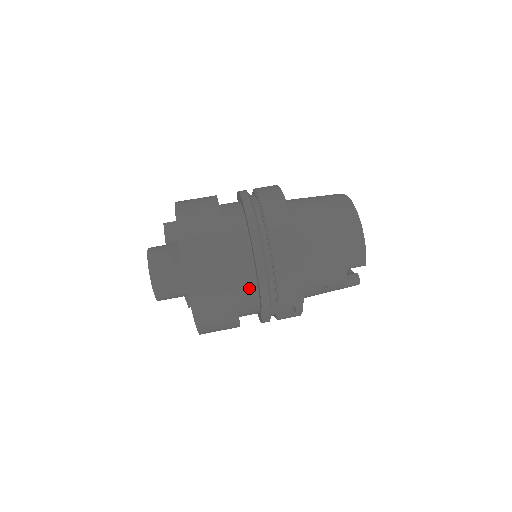
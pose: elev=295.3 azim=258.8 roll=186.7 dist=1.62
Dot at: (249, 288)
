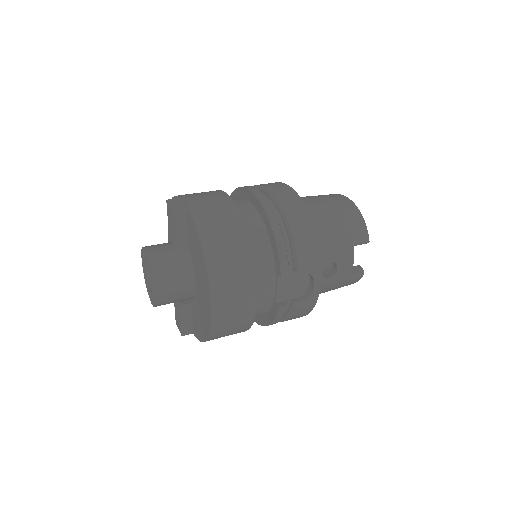
Dot at: (264, 256)
